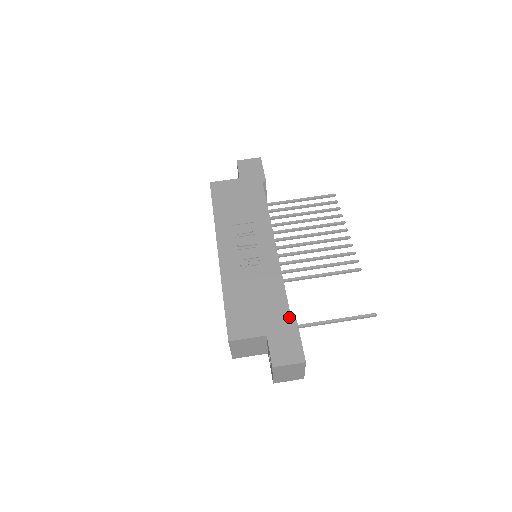
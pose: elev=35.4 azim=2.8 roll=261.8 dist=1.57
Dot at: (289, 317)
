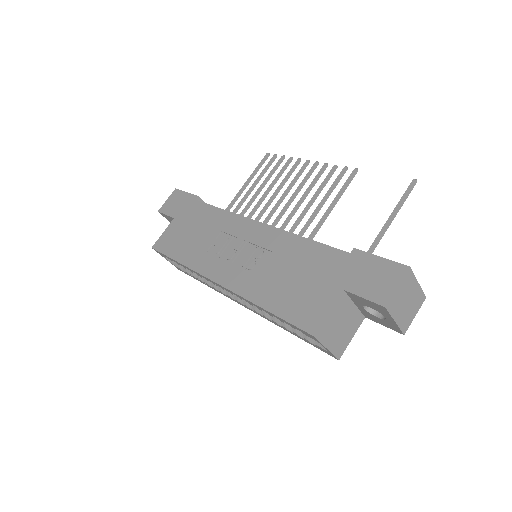
Dot at: (344, 254)
